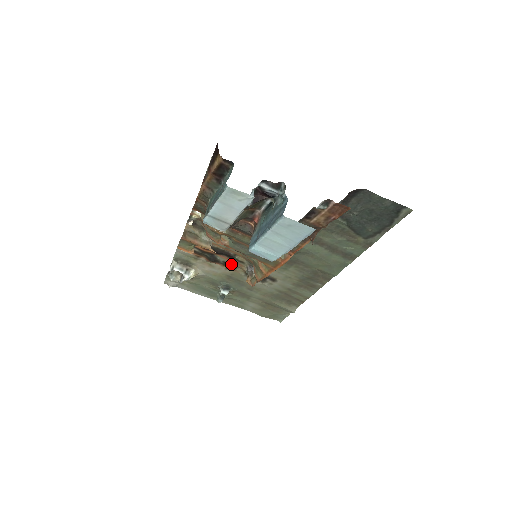
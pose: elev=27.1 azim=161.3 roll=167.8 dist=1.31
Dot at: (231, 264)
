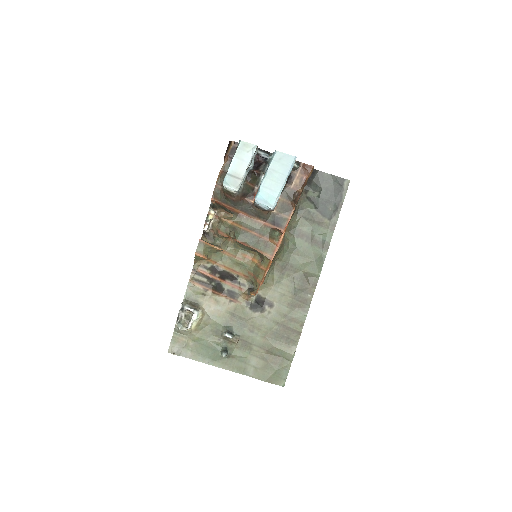
Dot at: (234, 292)
